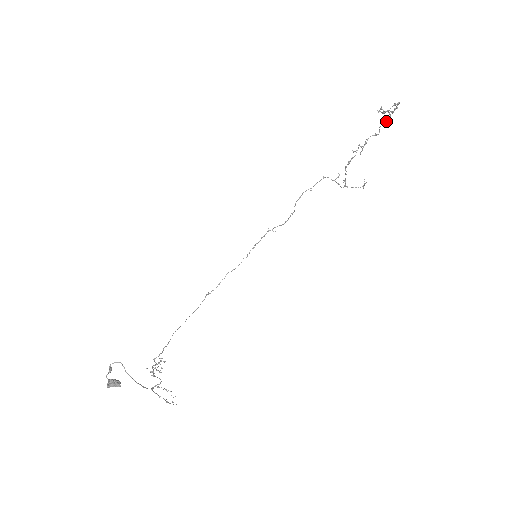
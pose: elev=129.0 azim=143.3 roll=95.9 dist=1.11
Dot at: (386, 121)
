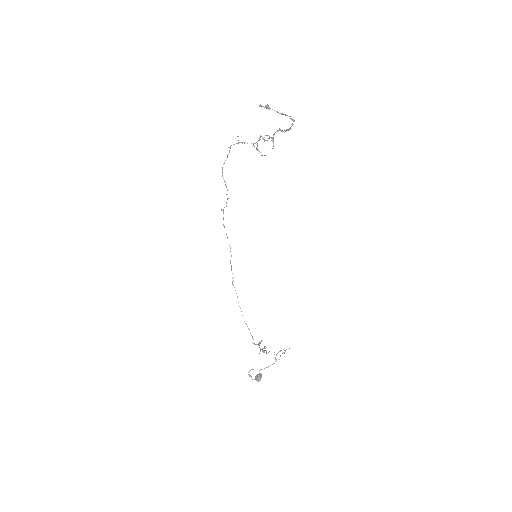
Dot at: occluded
